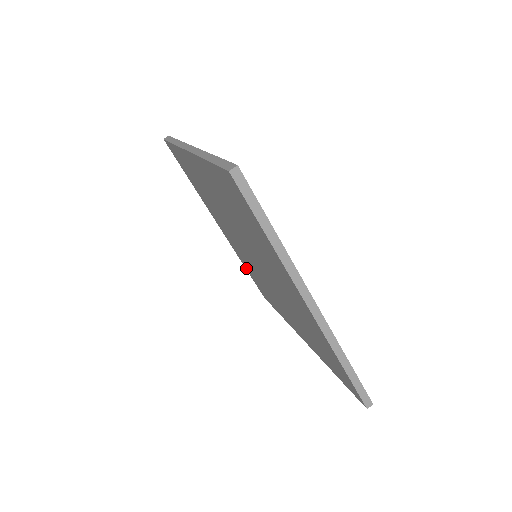
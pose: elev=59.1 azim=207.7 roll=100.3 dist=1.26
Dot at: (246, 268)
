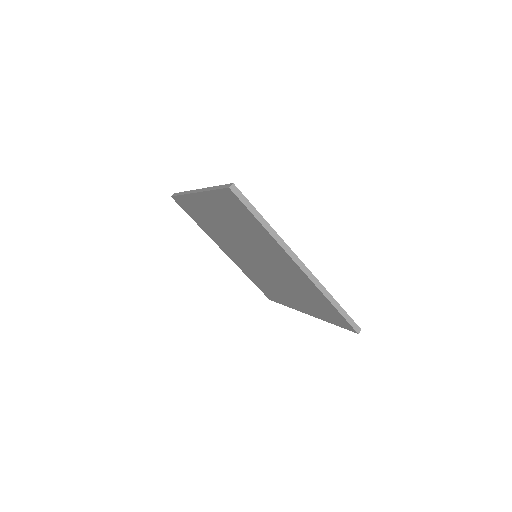
Dot at: (250, 278)
